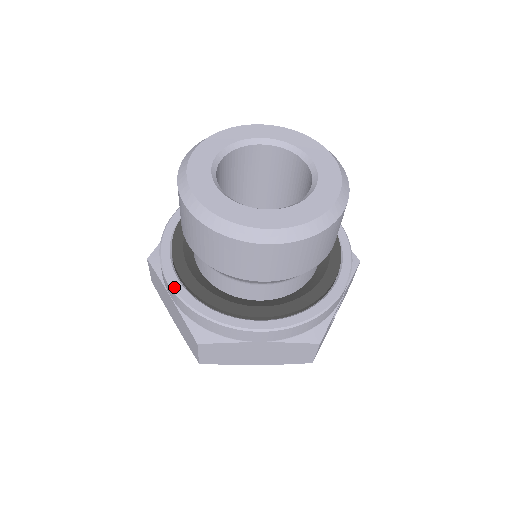
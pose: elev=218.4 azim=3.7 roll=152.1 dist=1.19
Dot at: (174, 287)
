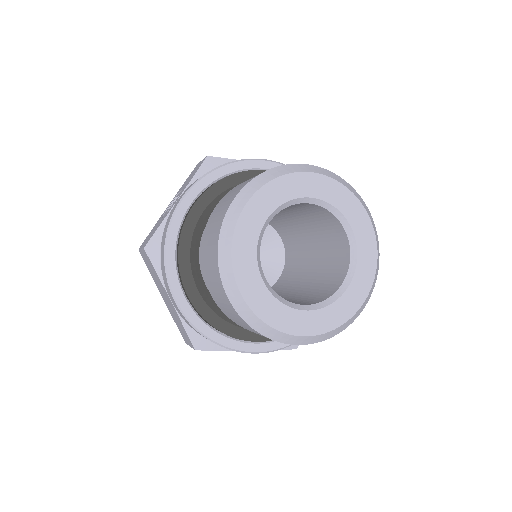
Dot at: (181, 306)
